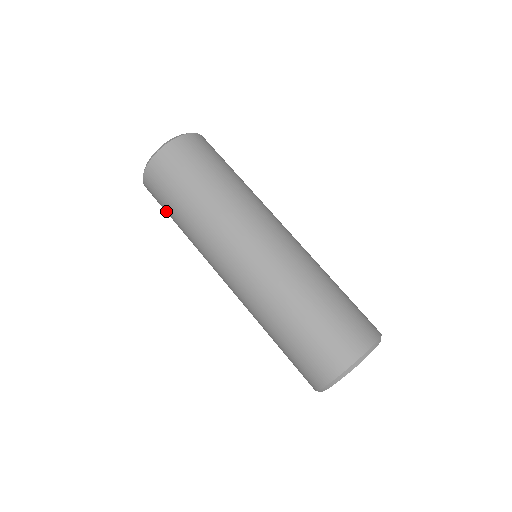
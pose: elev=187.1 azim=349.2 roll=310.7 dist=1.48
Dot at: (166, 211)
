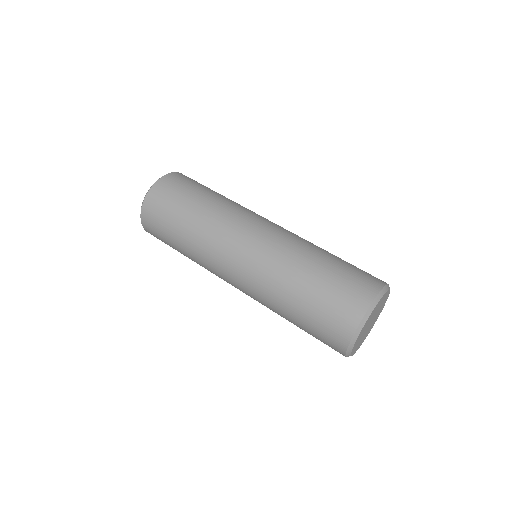
Dot at: (167, 241)
